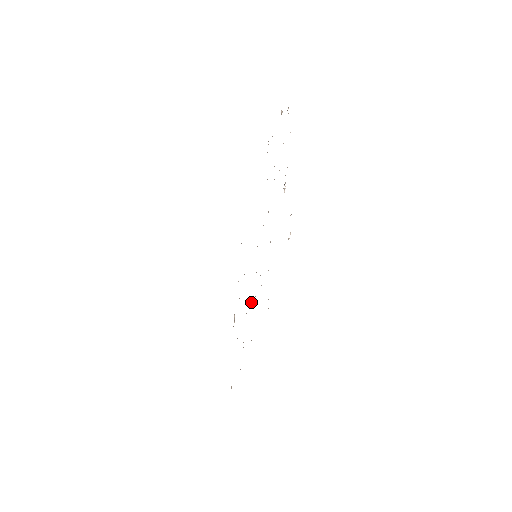
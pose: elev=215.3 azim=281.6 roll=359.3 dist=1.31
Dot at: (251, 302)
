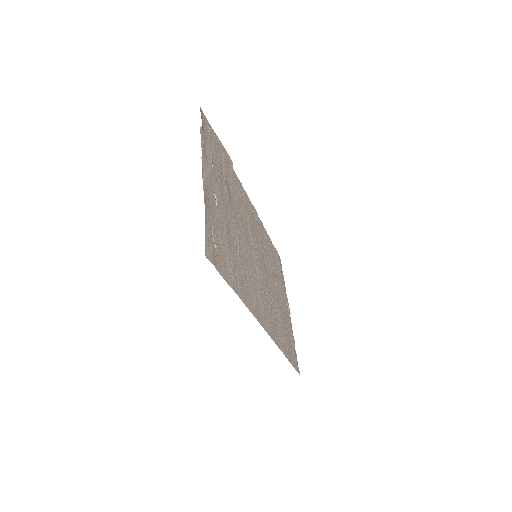
Dot at: (268, 298)
